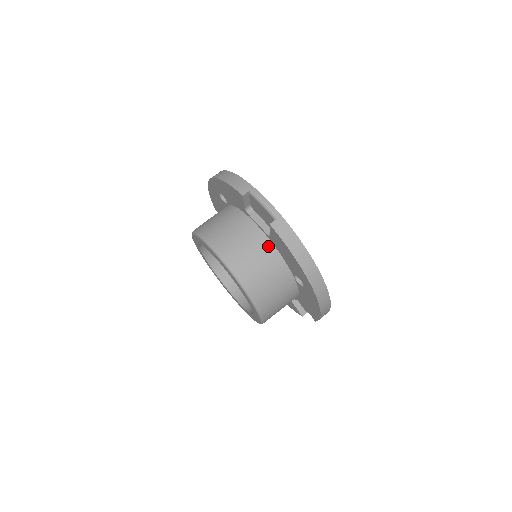
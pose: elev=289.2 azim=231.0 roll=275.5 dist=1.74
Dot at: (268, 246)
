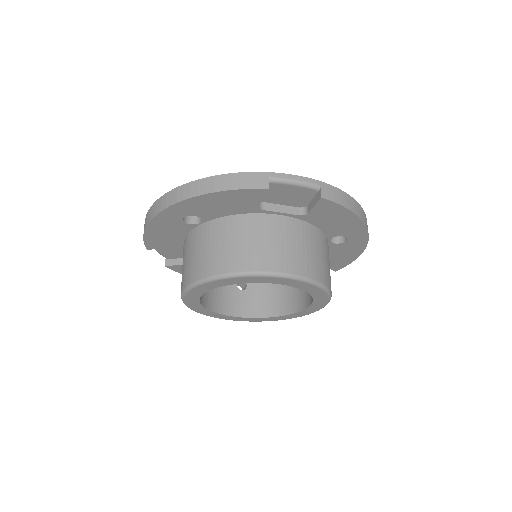
Dot at: (305, 227)
